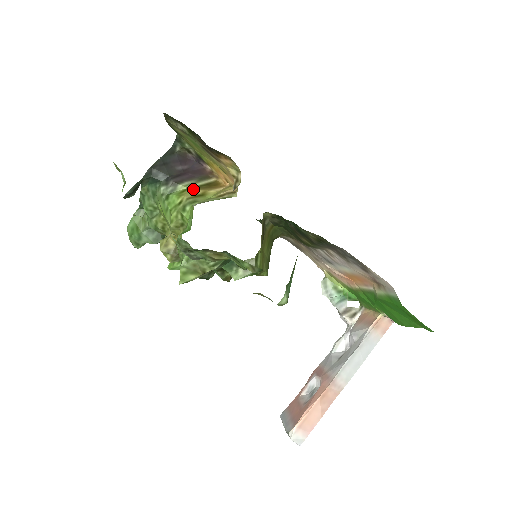
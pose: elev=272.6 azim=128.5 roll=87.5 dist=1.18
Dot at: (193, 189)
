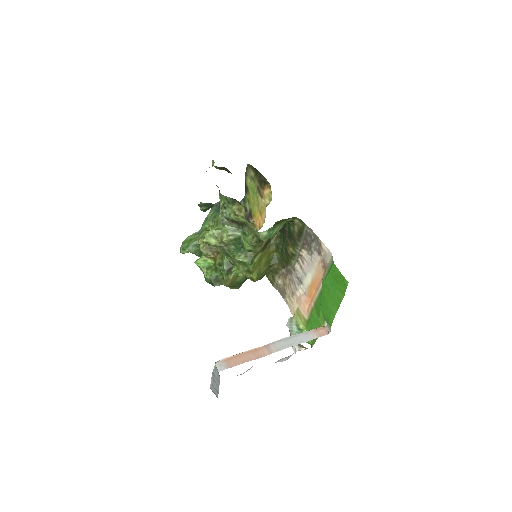
Dot at: occluded
